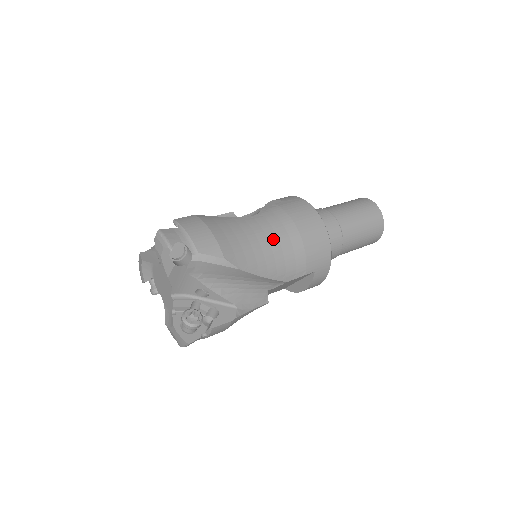
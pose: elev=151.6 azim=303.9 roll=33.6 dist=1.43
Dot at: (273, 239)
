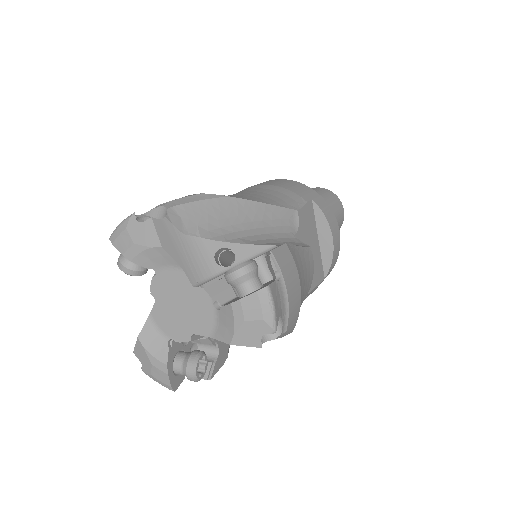
Dot at: (239, 193)
